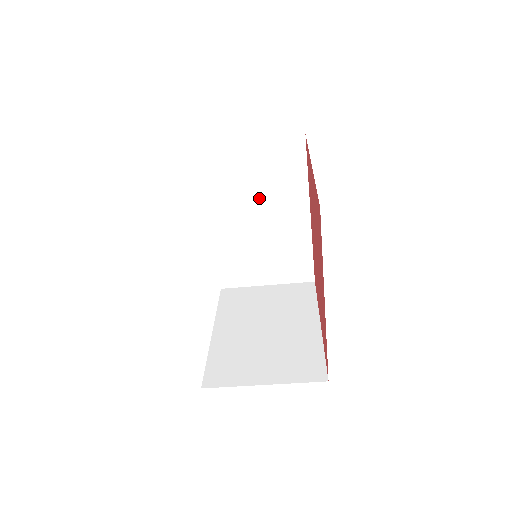
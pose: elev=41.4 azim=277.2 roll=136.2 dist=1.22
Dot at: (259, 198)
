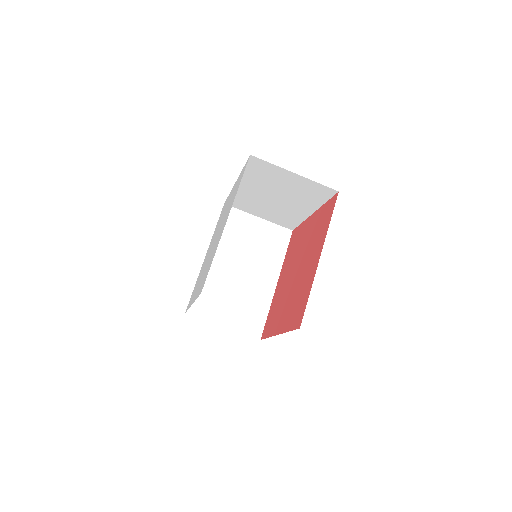
Dot at: (249, 255)
